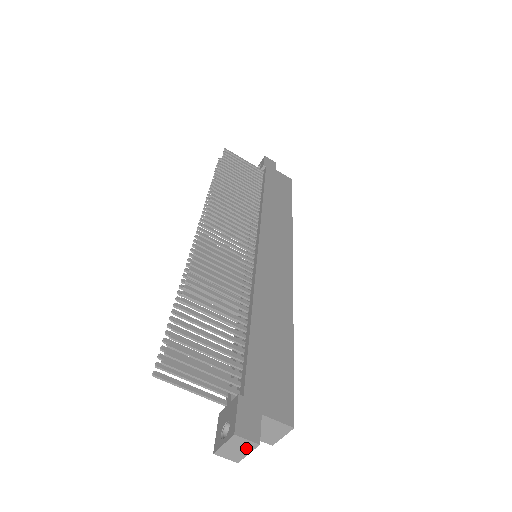
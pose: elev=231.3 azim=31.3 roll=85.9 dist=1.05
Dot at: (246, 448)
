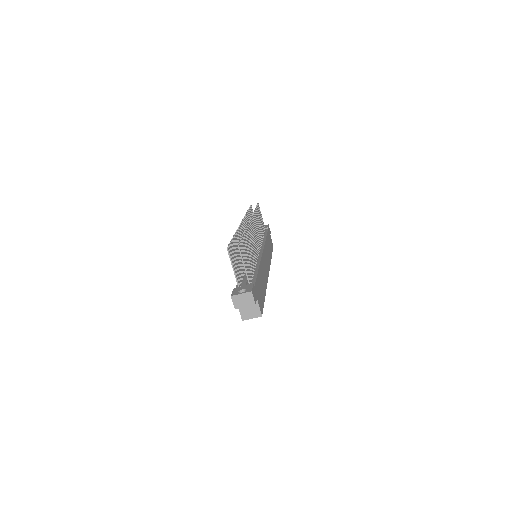
Dot at: (248, 303)
